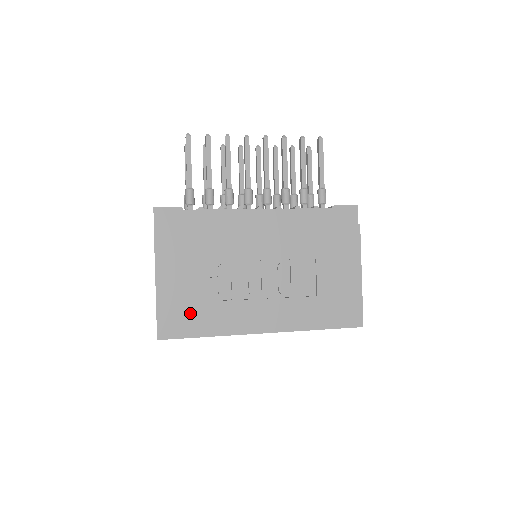
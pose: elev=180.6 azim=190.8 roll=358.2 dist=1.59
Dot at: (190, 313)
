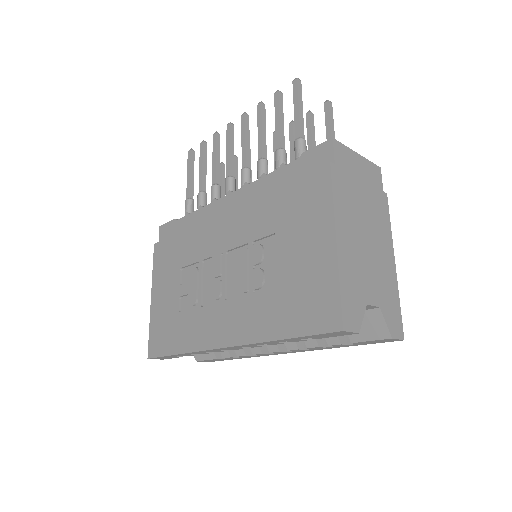
Dot at: (169, 327)
